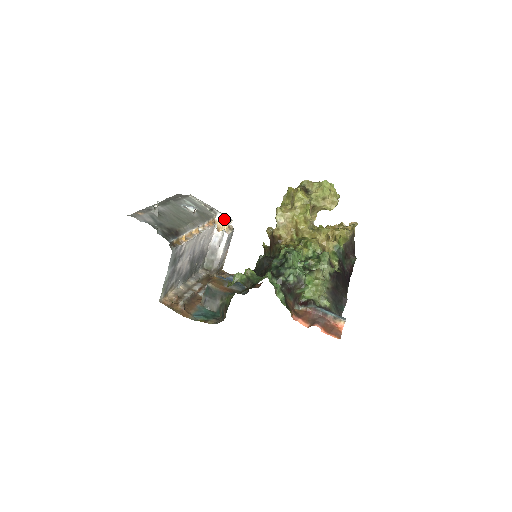
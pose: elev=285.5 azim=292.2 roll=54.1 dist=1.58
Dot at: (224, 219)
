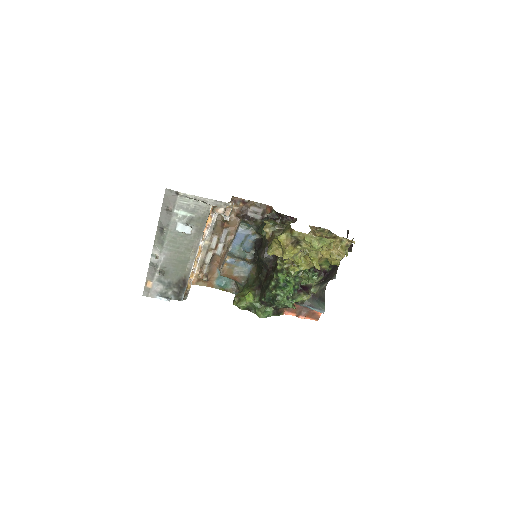
Dot at: occluded
